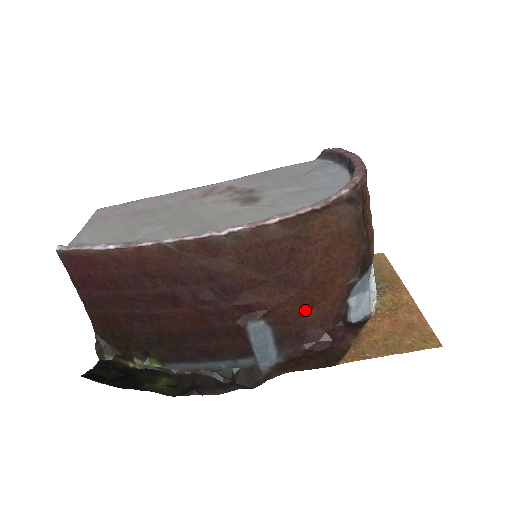
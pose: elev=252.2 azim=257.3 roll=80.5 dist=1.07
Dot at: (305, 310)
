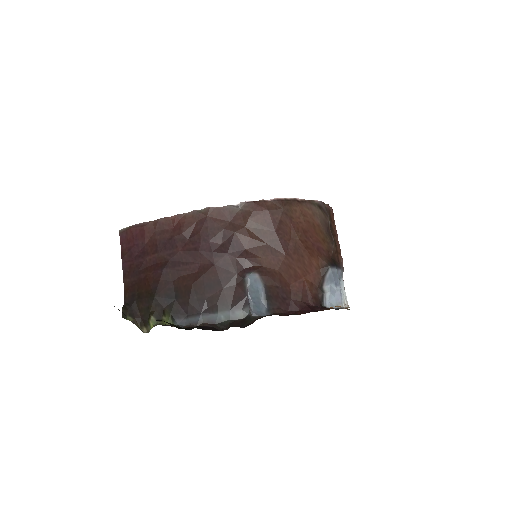
Dot at: (290, 280)
